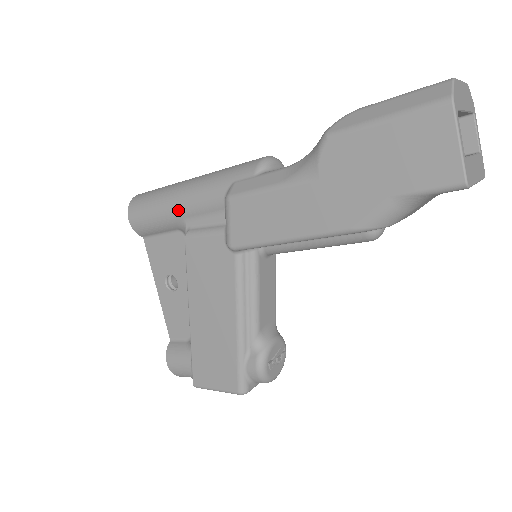
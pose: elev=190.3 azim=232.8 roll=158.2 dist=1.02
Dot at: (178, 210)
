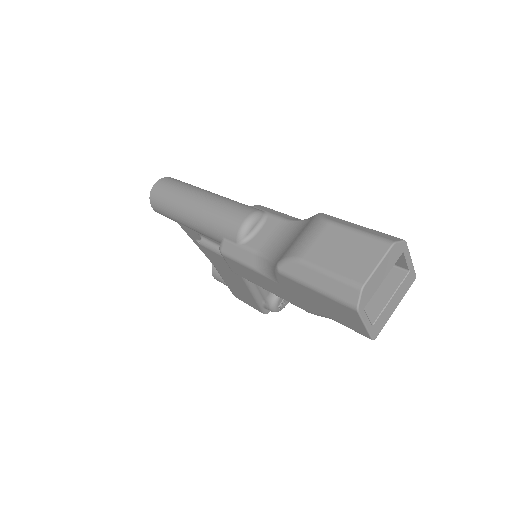
Dot at: (188, 227)
